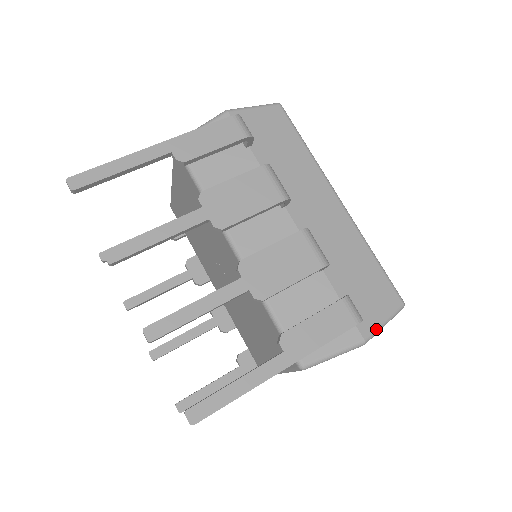
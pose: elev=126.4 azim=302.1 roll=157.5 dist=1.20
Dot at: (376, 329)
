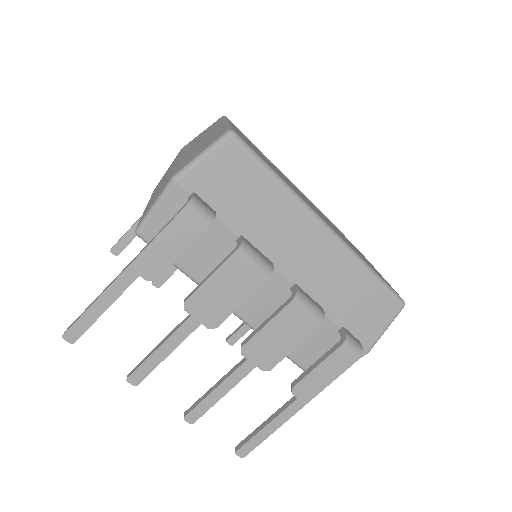
Dot at: (377, 339)
